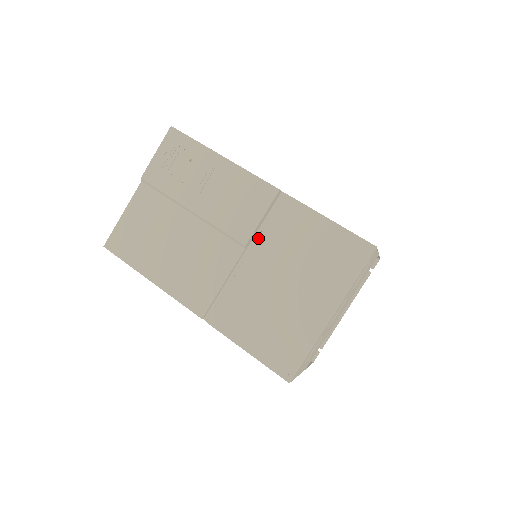
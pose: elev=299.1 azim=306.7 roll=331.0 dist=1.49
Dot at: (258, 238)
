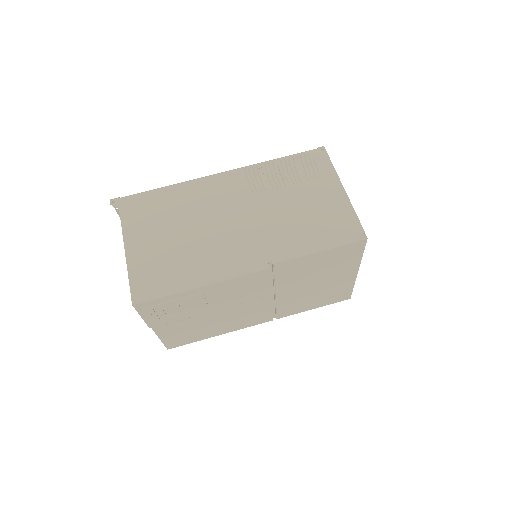
Dot at: (276, 286)
